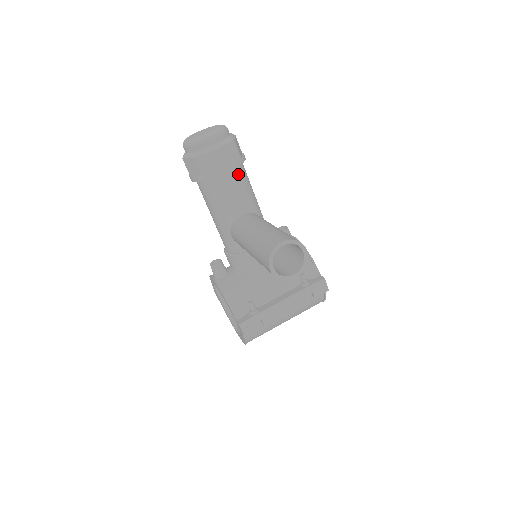
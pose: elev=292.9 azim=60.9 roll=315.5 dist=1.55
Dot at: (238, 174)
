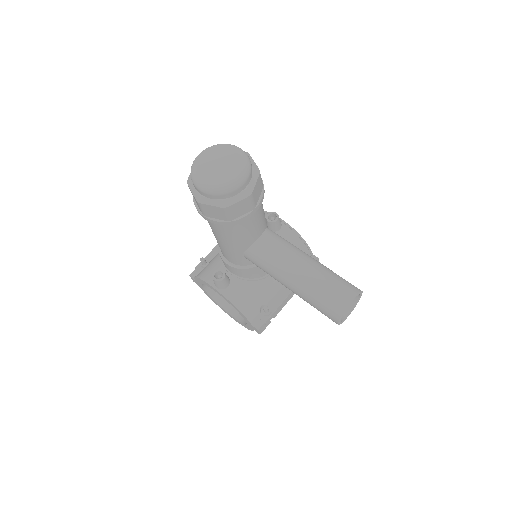
Dot at: occluded
